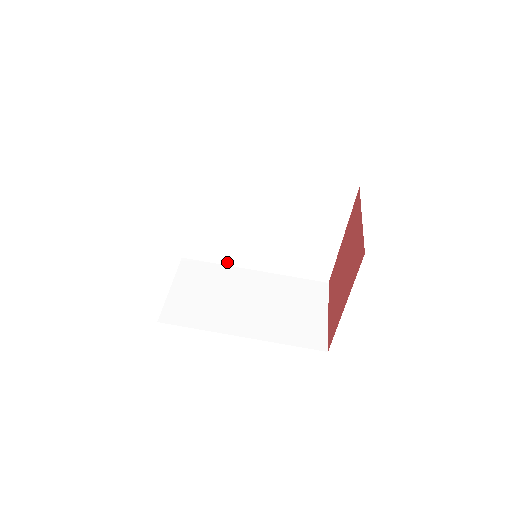
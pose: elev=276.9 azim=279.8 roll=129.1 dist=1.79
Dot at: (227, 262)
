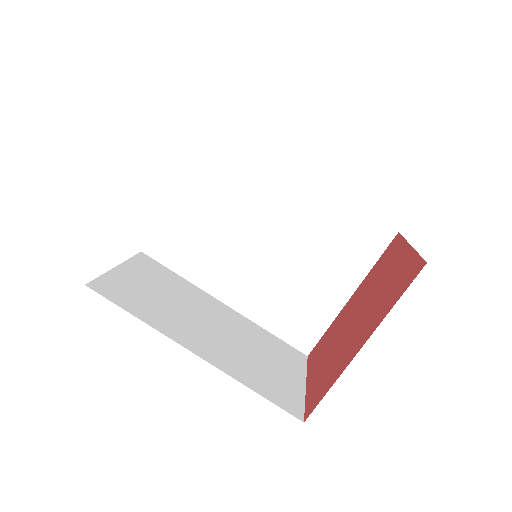
Dot at: (195, 279)
